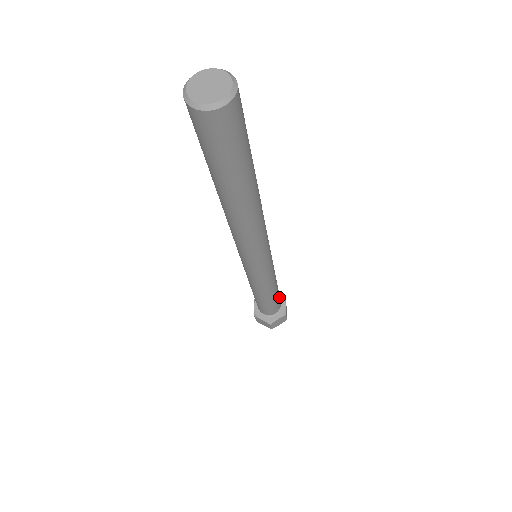
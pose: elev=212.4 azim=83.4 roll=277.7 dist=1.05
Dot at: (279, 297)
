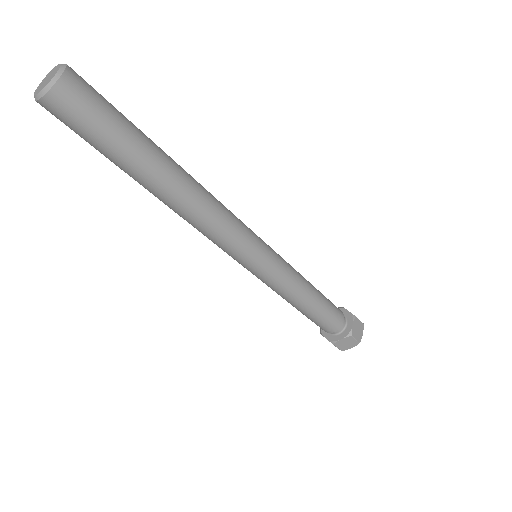
Dot at: (329, 301)
